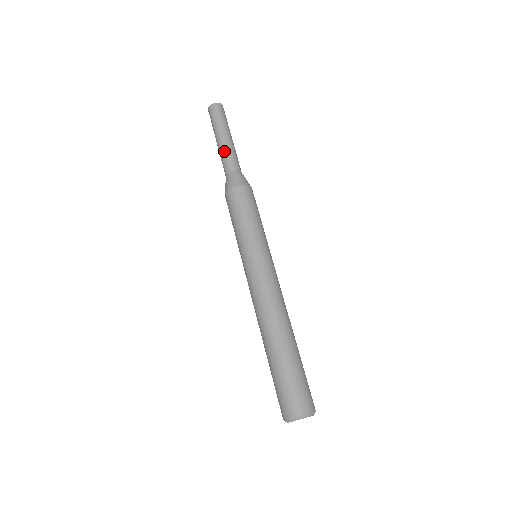
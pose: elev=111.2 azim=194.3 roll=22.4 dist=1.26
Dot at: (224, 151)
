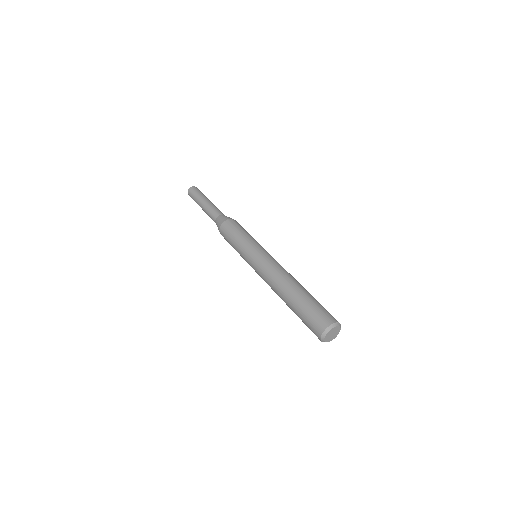
Dot at: (209, 208)
